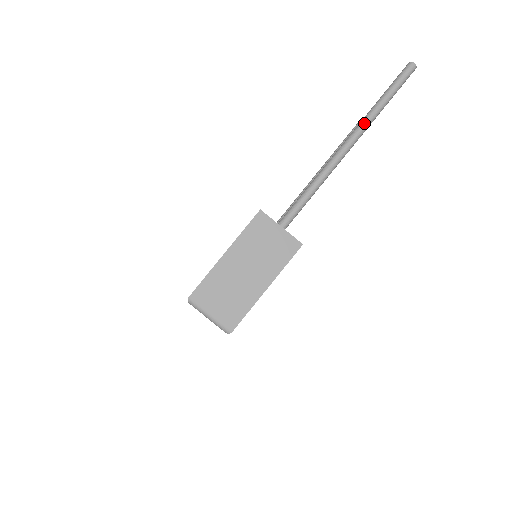
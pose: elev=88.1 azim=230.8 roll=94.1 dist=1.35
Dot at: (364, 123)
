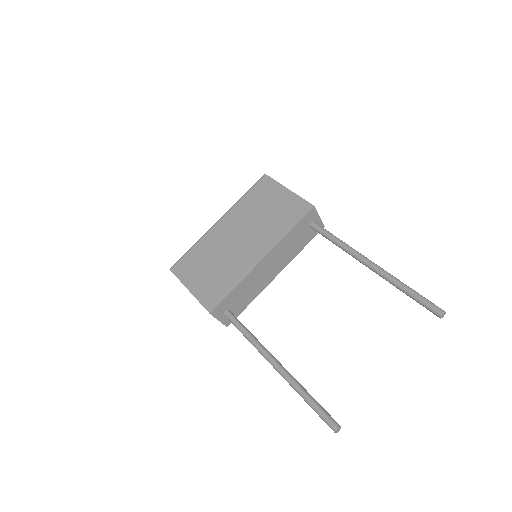
Dot at: occluded
